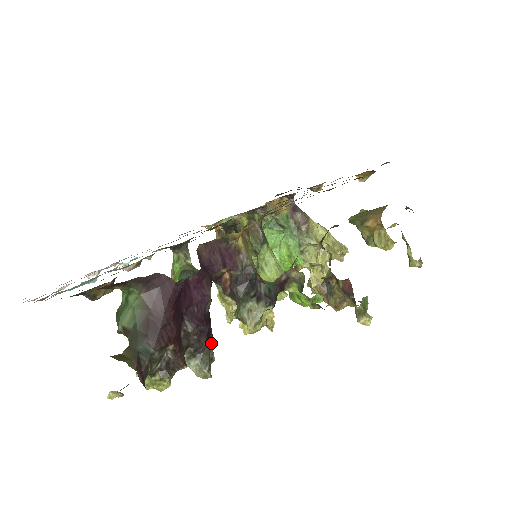
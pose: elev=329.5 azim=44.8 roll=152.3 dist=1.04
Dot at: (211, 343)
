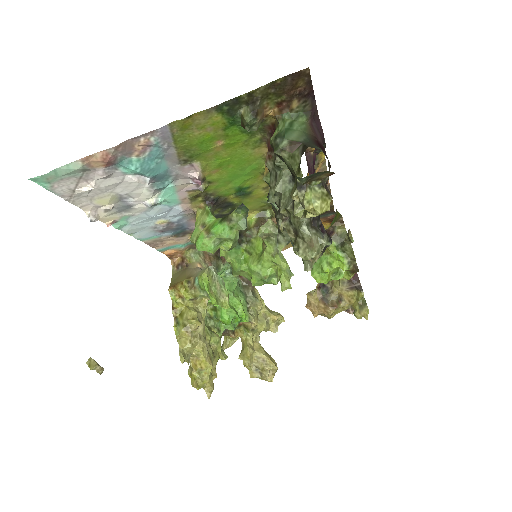
Dot at: occluded
